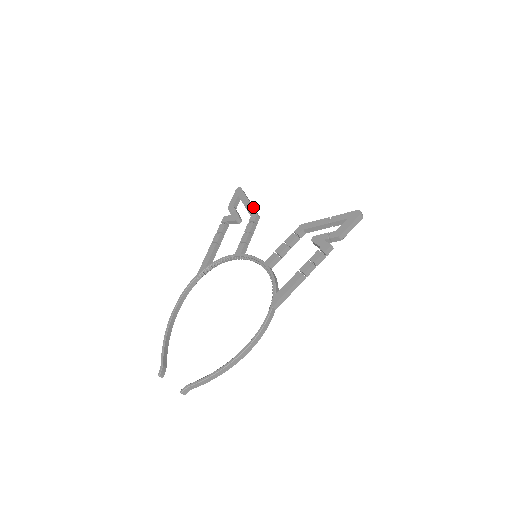
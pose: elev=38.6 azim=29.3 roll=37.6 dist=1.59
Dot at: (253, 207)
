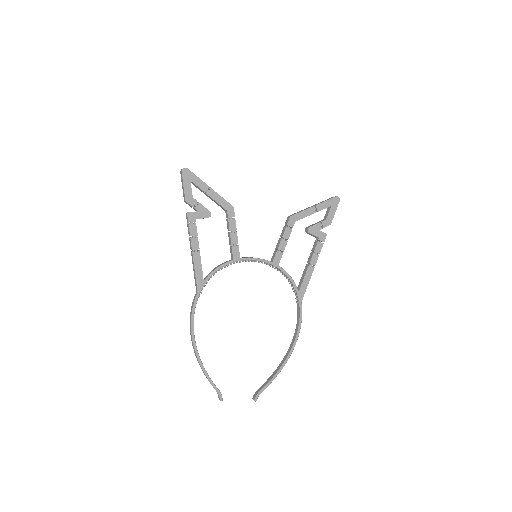
Dot at: (221, 197)
